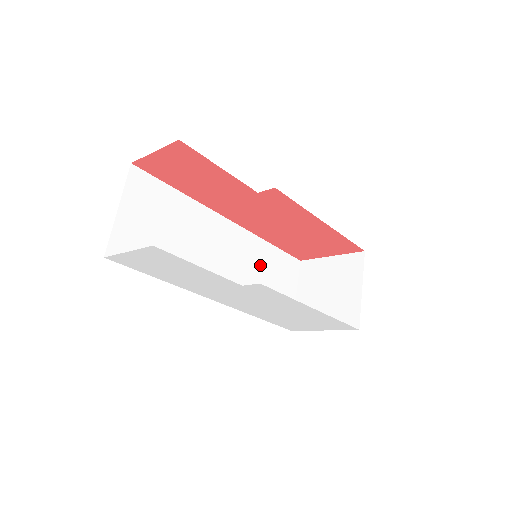
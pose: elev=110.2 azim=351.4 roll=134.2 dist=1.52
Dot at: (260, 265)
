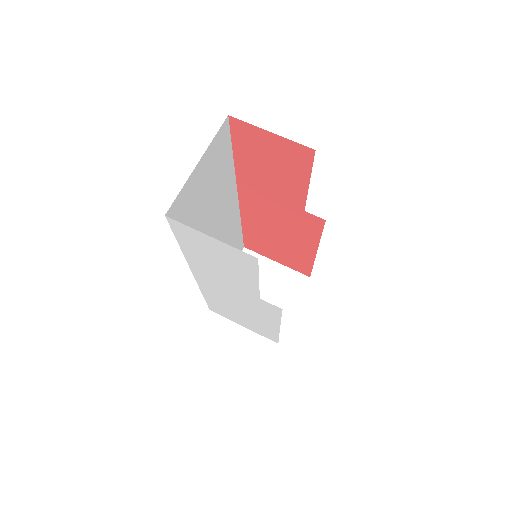
Dot at: occluded
